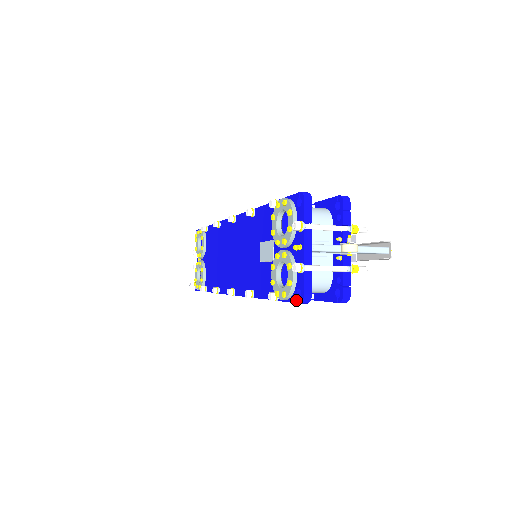
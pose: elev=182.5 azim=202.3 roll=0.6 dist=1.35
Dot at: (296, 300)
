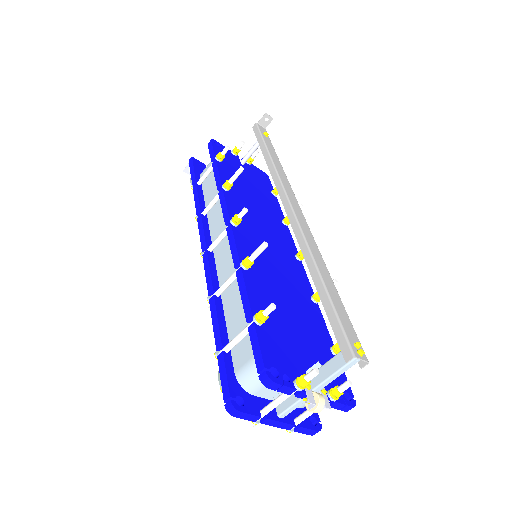
Dot at: occluded
